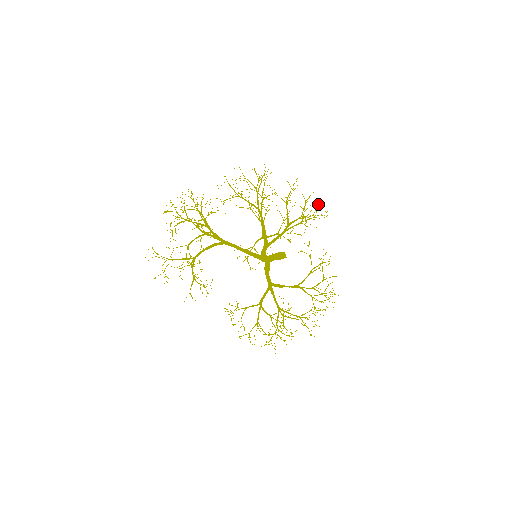
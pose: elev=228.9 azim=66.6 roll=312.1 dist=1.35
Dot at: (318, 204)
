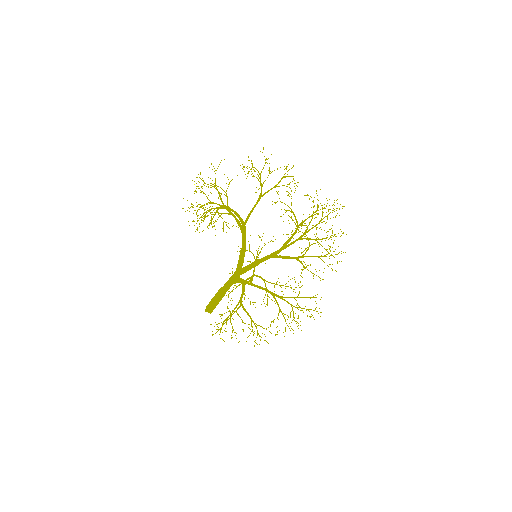
Dot at: (332, 264)
